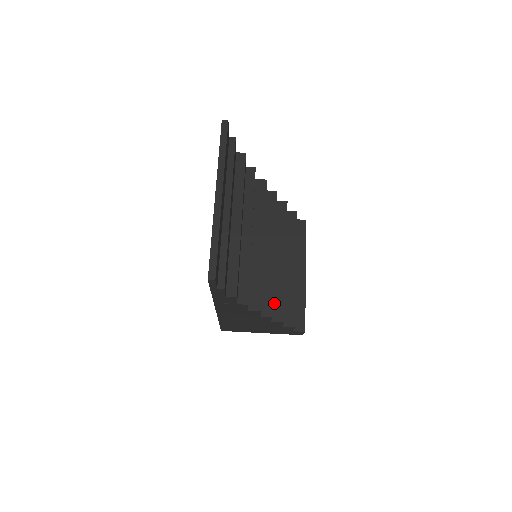
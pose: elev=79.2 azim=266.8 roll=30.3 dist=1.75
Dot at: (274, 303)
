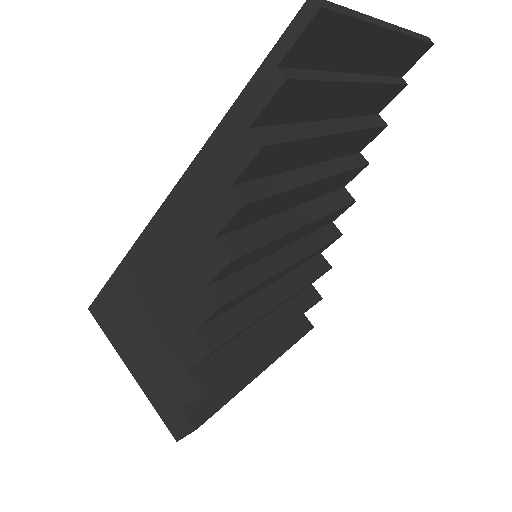
Dot at: (222, 319)
